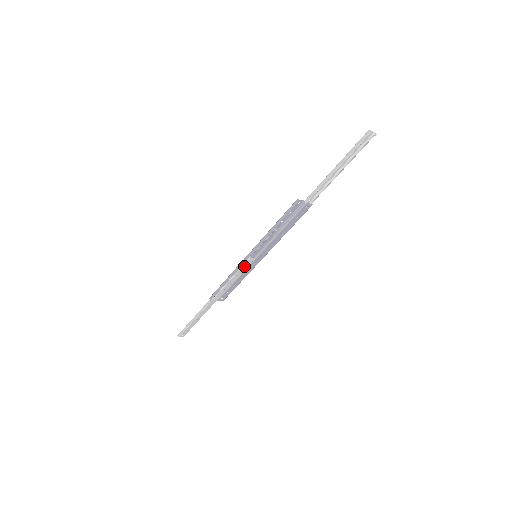
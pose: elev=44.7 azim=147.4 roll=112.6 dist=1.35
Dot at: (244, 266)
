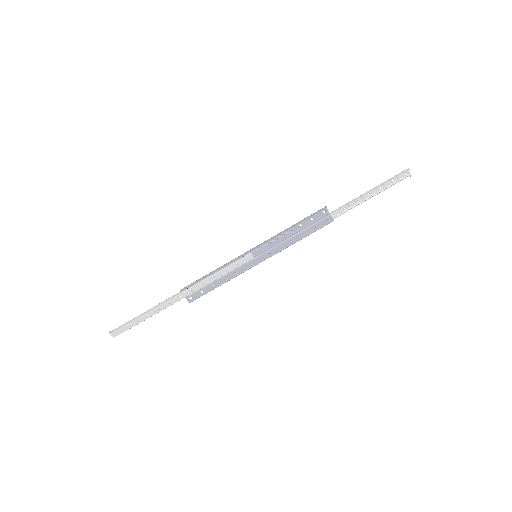
Dot at: (240, 261)
